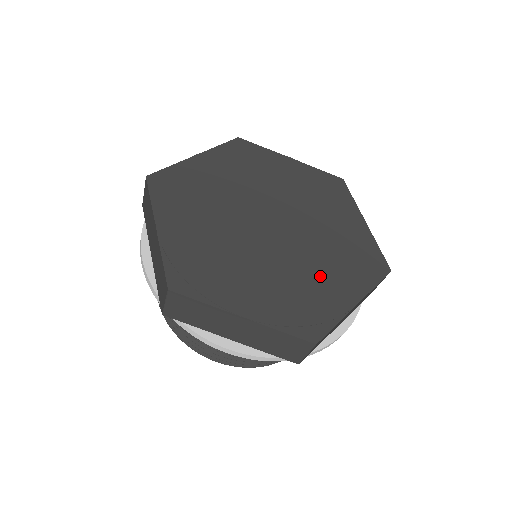
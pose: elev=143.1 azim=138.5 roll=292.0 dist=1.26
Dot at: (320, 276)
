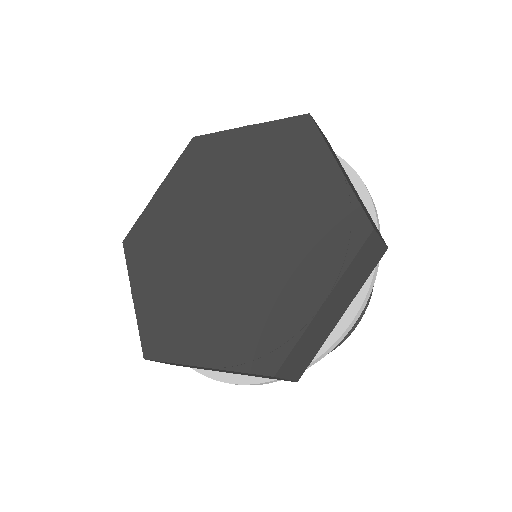
Dot at: (278, 282)
